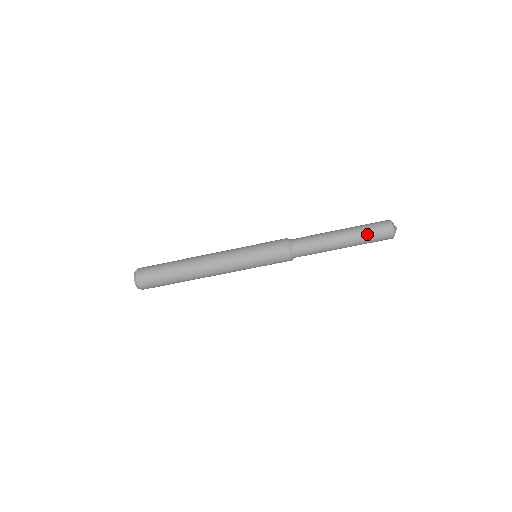
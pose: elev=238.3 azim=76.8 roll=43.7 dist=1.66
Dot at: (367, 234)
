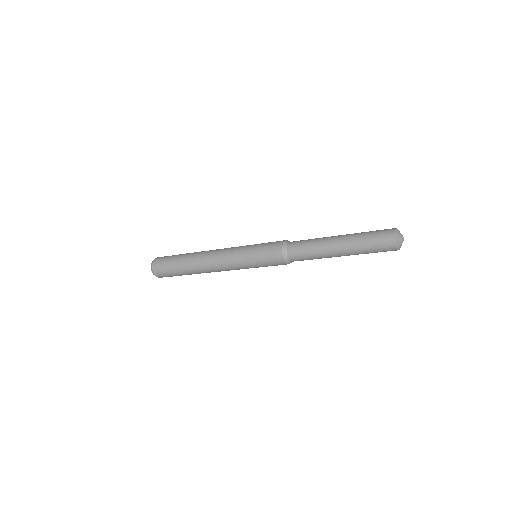
Dot at: (366, 249)
